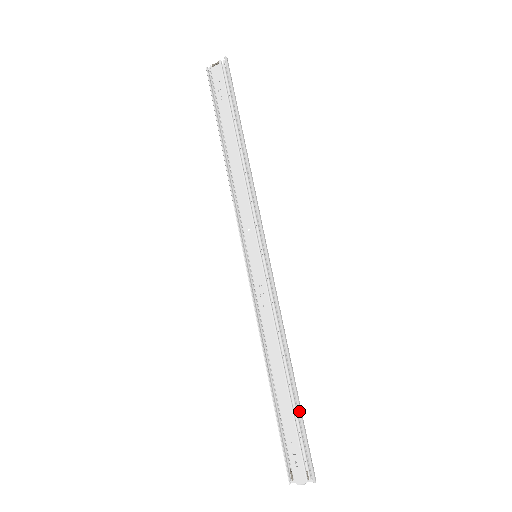
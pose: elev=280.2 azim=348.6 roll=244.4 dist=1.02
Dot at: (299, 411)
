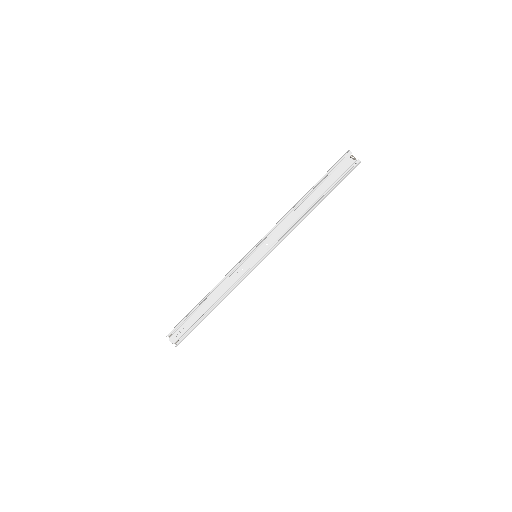
Dot at: (199, 323)
